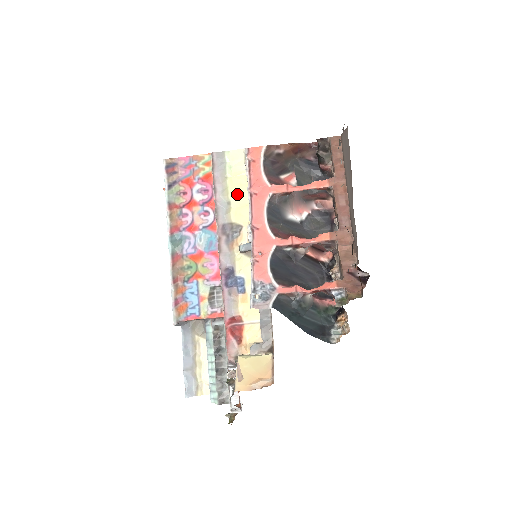
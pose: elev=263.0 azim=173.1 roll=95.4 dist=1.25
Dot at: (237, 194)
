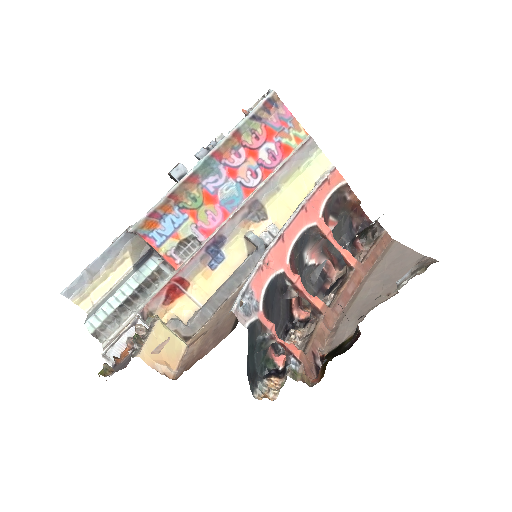
Dot at: (291, 190)
